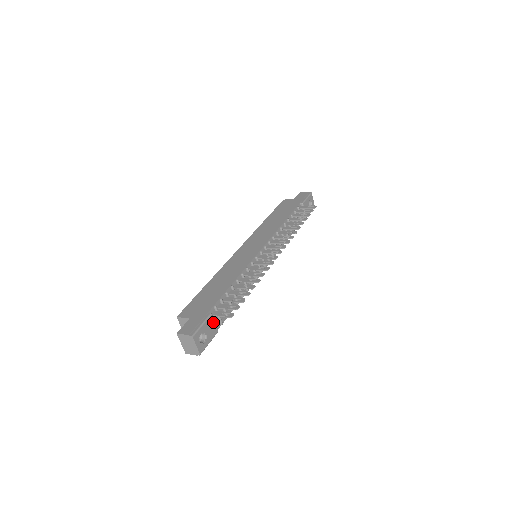
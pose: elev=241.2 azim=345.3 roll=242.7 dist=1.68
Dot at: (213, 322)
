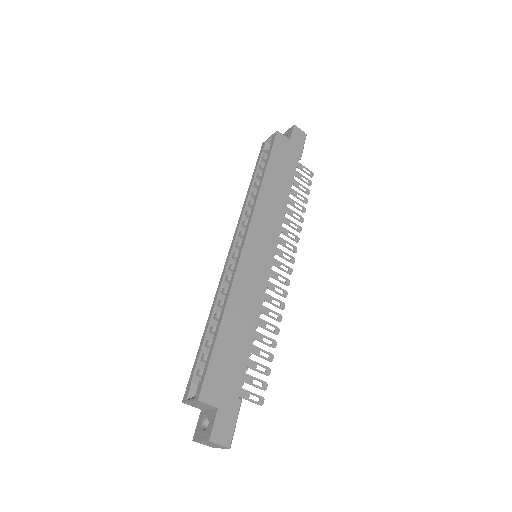
Dot at: occluded
